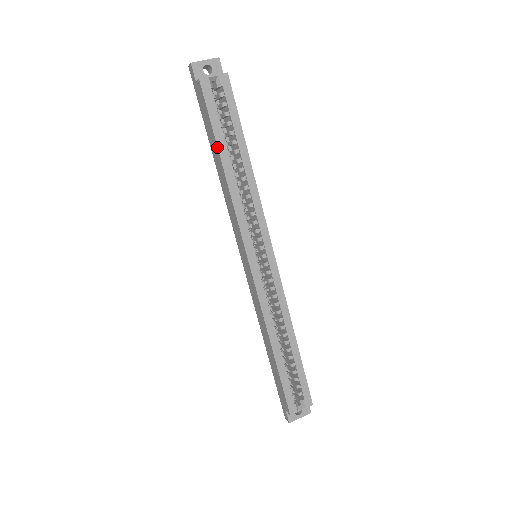
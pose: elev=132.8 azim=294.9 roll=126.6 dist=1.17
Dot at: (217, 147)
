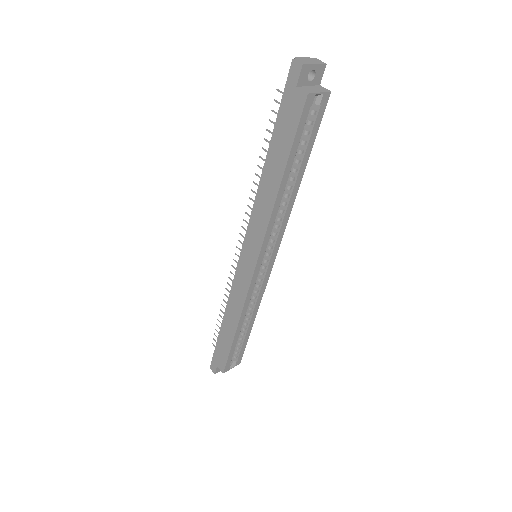
Dot at: (285, 166)
